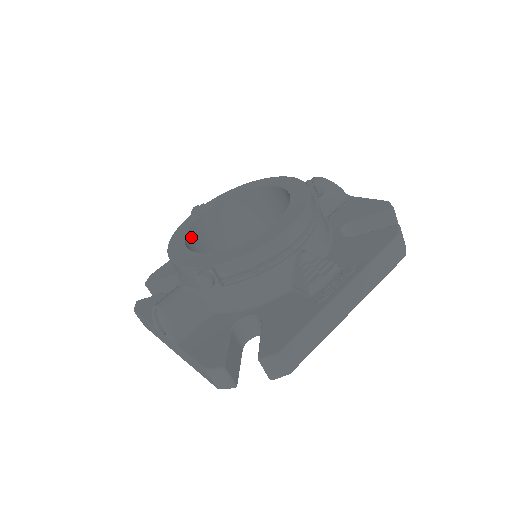
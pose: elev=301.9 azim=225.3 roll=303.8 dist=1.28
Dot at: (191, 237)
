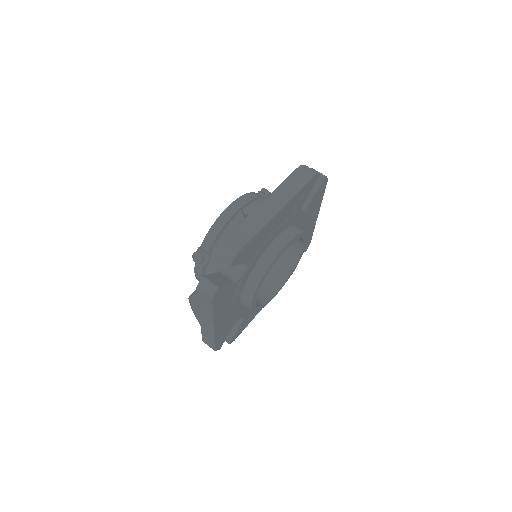
Dot at: occluded
